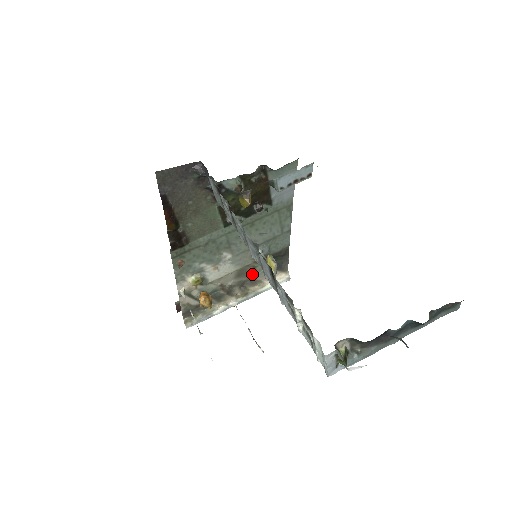
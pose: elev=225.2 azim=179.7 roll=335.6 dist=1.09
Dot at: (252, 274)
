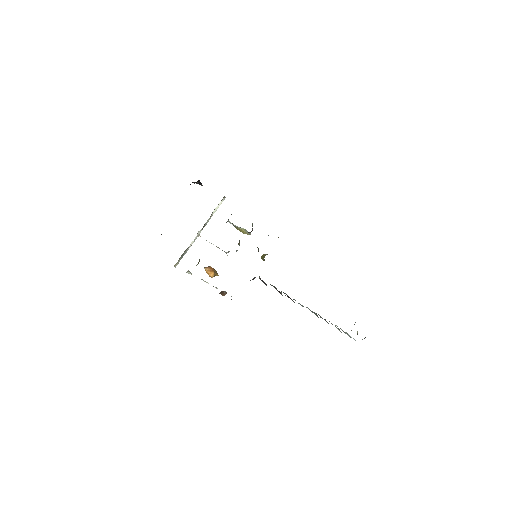
Dot at: occluded
